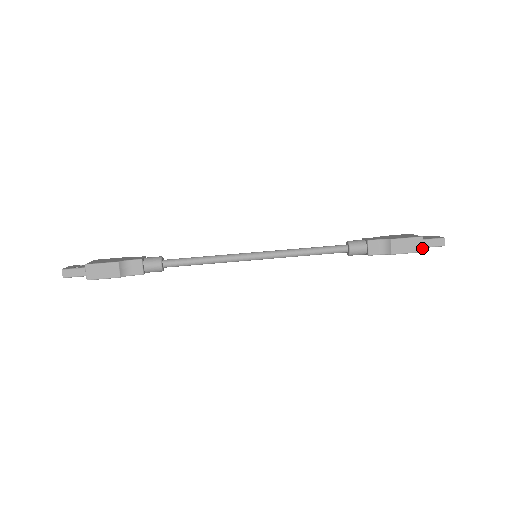
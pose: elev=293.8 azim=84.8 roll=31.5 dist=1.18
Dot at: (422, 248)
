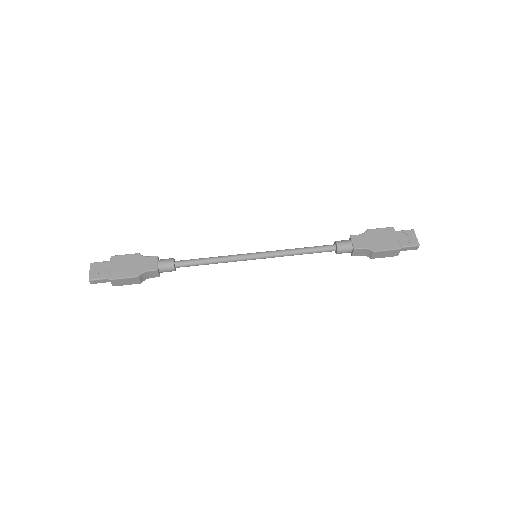
Dot at: (398, 254)
